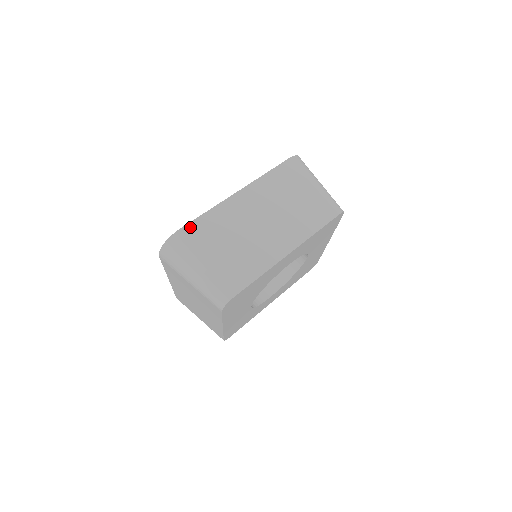
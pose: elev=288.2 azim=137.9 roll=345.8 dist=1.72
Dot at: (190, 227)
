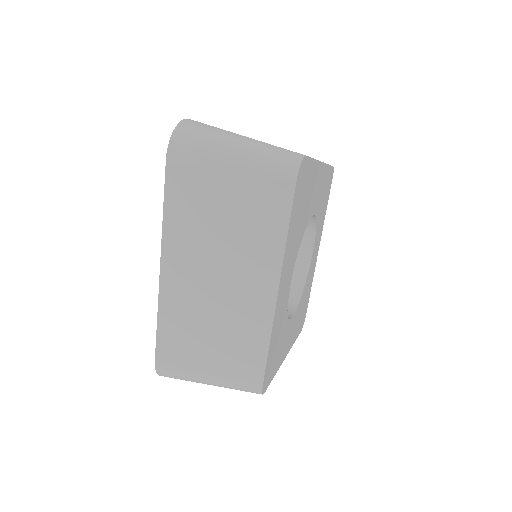
Dot at: occluded
